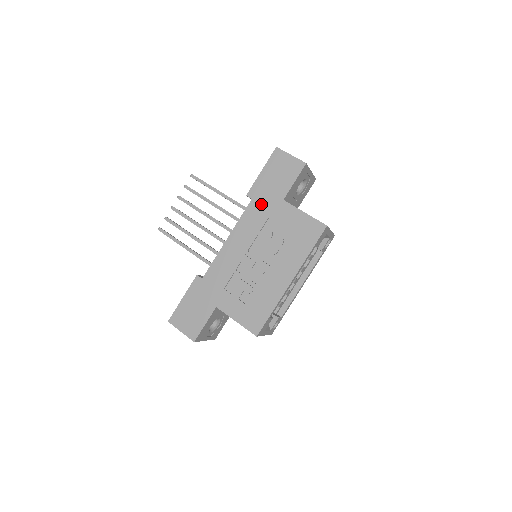
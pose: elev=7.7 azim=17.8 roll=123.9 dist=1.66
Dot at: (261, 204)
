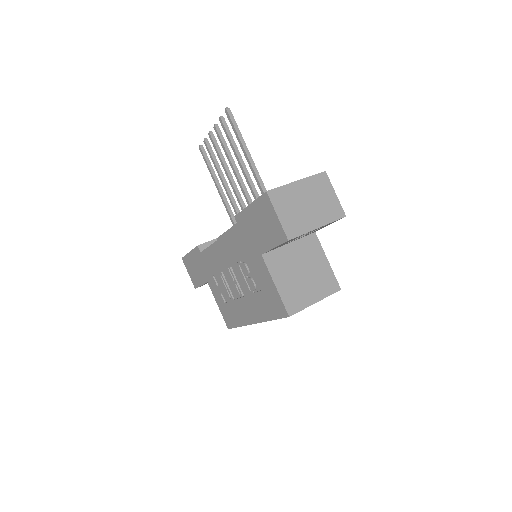
Dot at: (244, 238)
